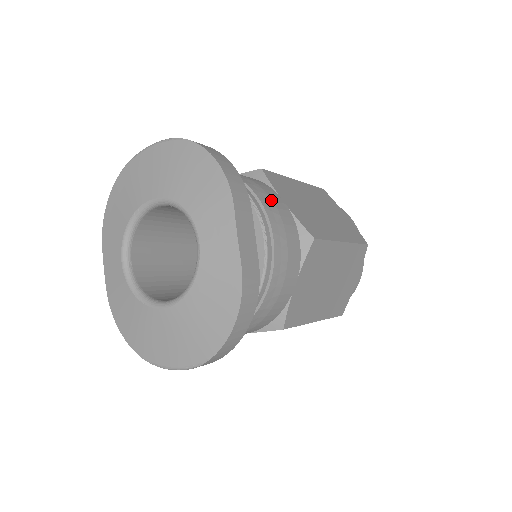
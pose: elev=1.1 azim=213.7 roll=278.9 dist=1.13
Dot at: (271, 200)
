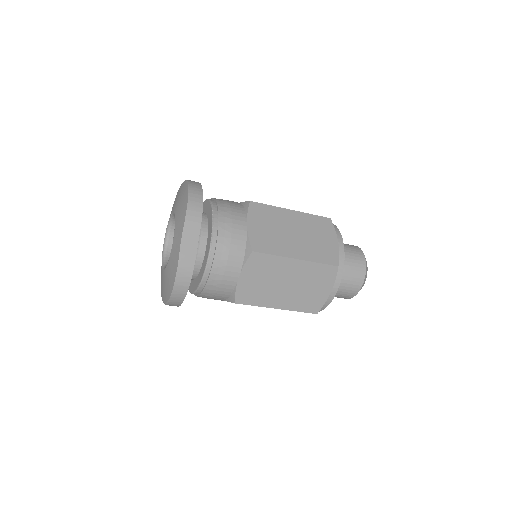
Dot at: (231, 223)
